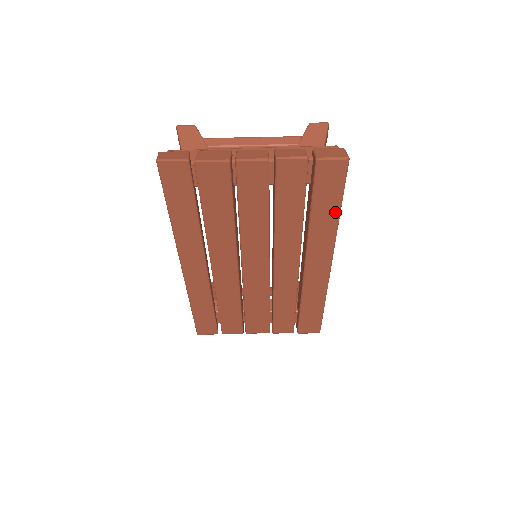
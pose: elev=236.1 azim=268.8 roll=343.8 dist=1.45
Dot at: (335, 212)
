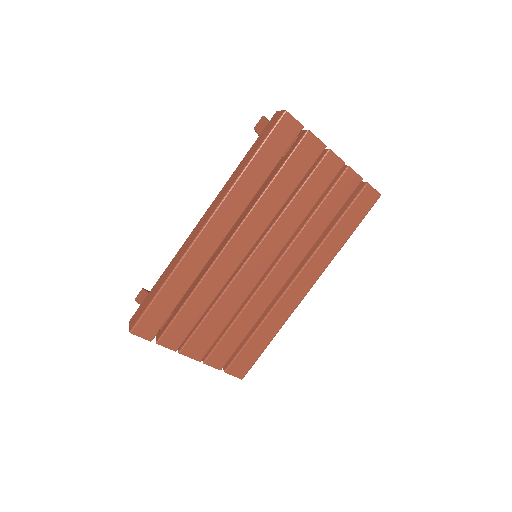
Dot at: (347, 235)
